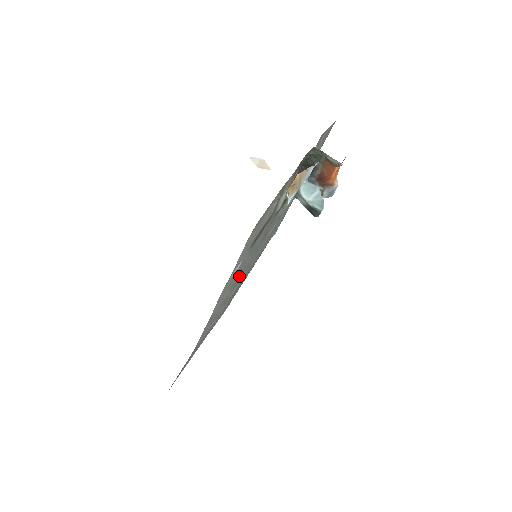
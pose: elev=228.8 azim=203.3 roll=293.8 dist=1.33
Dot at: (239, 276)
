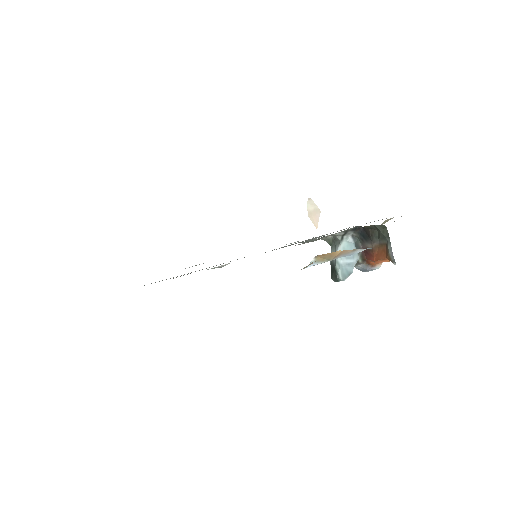
Dot at: occluded
